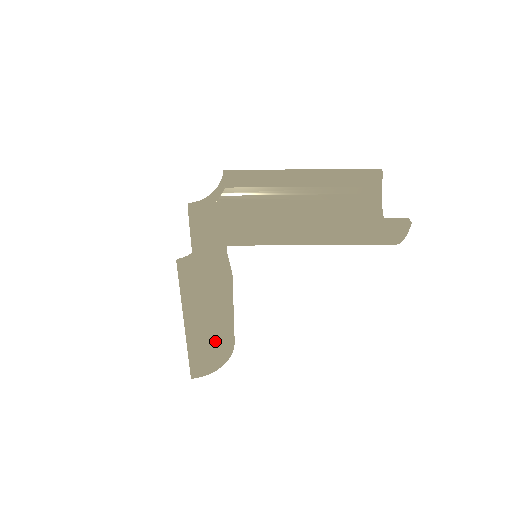
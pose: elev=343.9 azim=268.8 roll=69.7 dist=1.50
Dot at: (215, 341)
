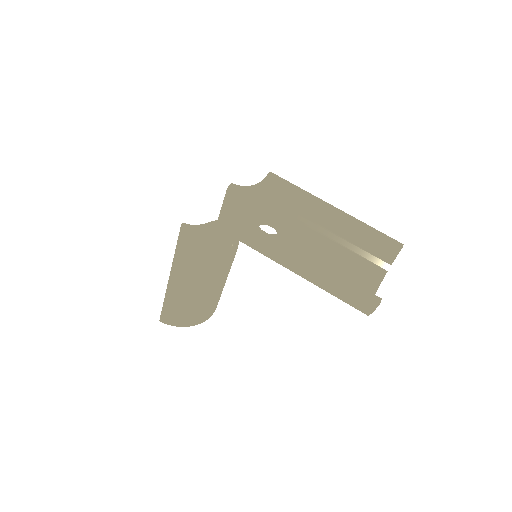
Dot at: (190, 303)
